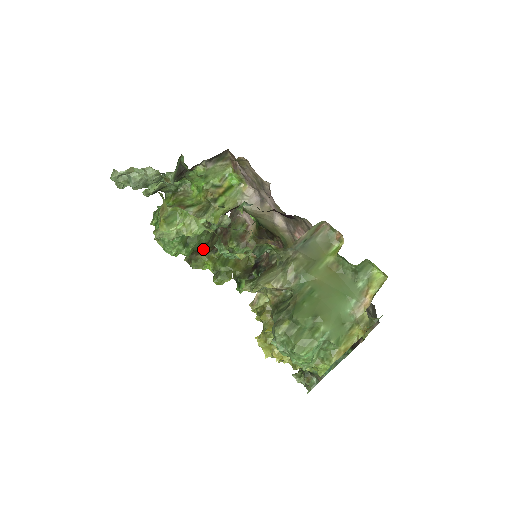
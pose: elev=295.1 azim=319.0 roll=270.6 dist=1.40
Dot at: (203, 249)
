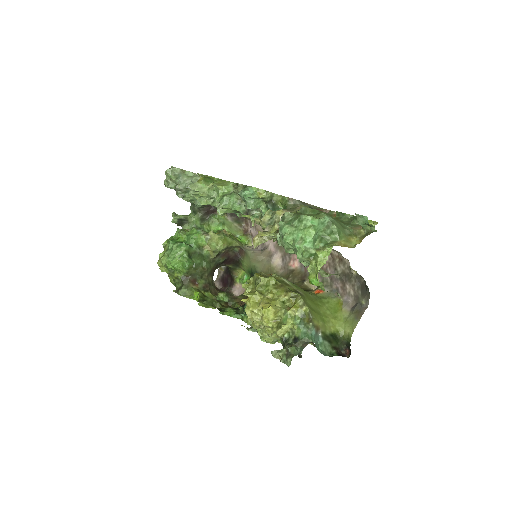
Dot at: (198, 279)
